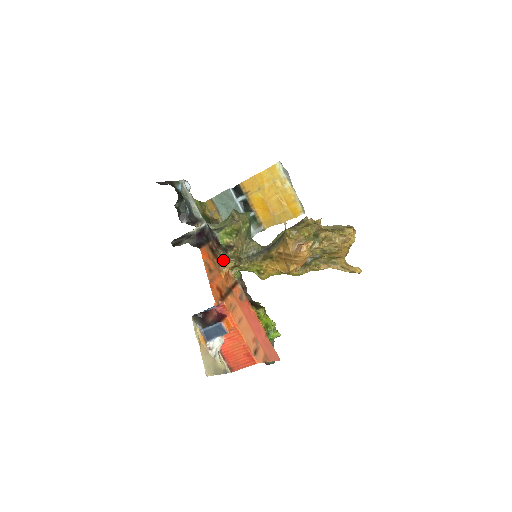
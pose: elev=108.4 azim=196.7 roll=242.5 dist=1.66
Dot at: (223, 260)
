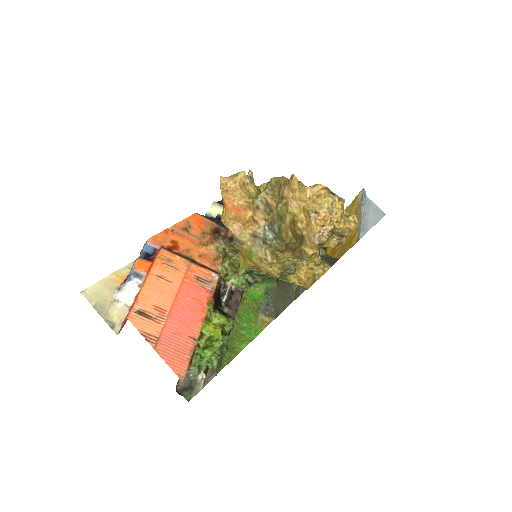
Dot at: occluded
